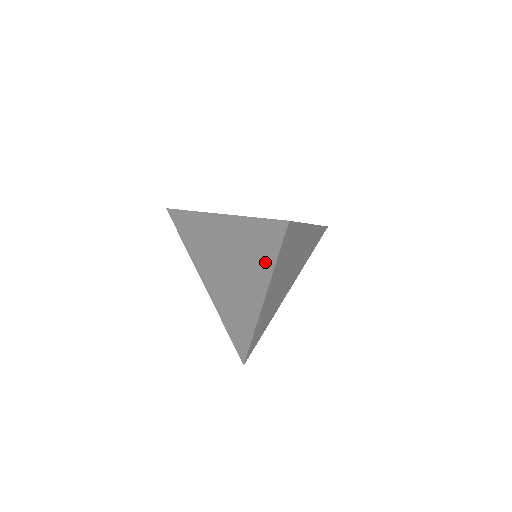
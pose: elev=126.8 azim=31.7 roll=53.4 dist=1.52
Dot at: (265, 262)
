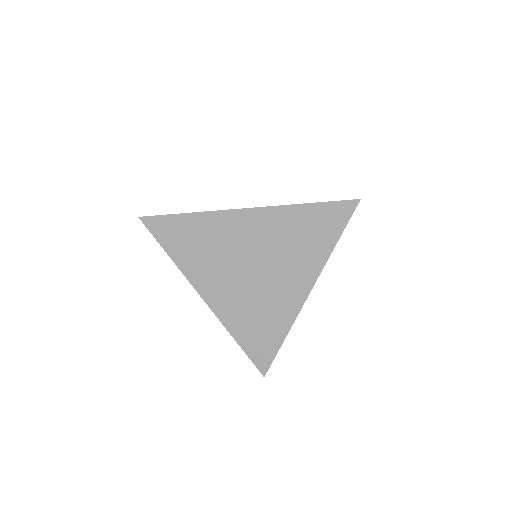
Dot at: (319, 248)
